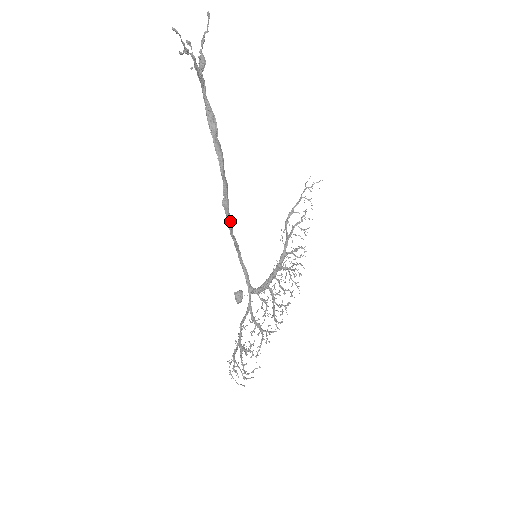
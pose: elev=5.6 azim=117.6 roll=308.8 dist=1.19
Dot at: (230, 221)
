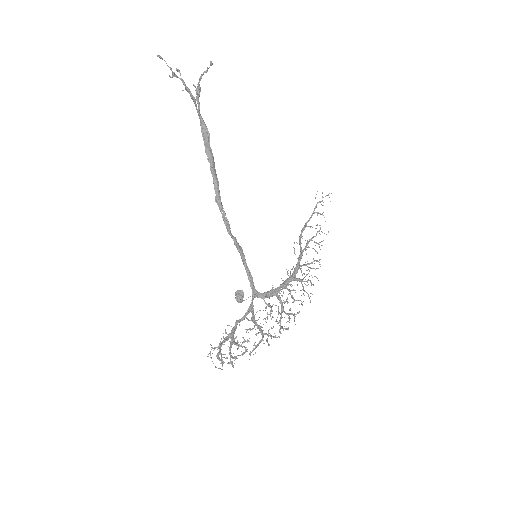
Dot at: (225, 218)
